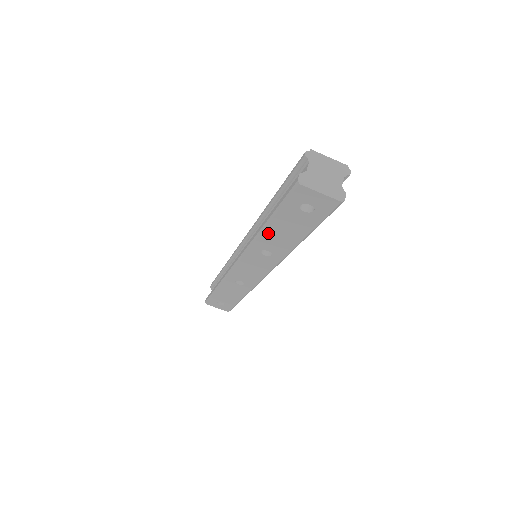
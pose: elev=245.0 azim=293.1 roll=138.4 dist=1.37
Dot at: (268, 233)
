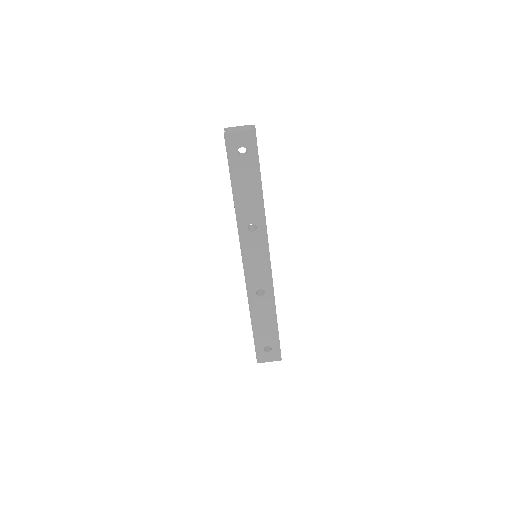
Dot at: (239, 201)
